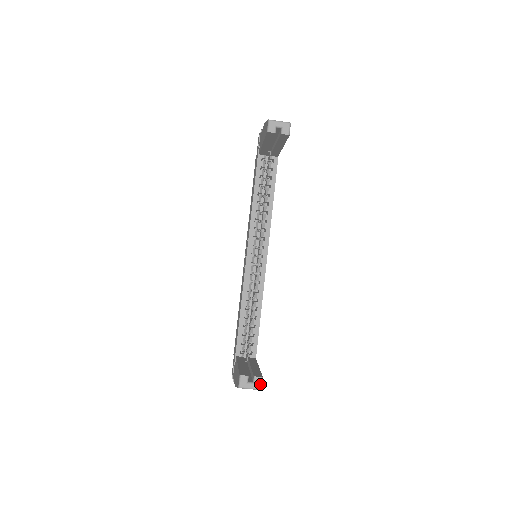
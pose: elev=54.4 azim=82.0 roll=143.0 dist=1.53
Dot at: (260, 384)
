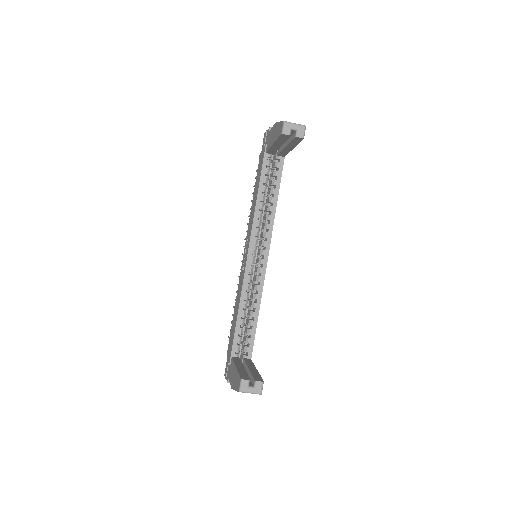
Dot at: (261, 389)
